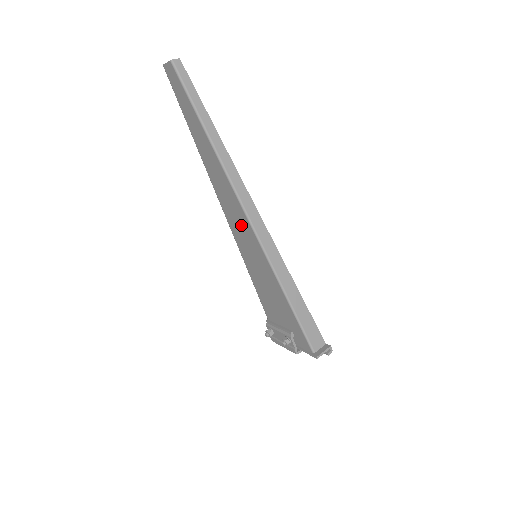
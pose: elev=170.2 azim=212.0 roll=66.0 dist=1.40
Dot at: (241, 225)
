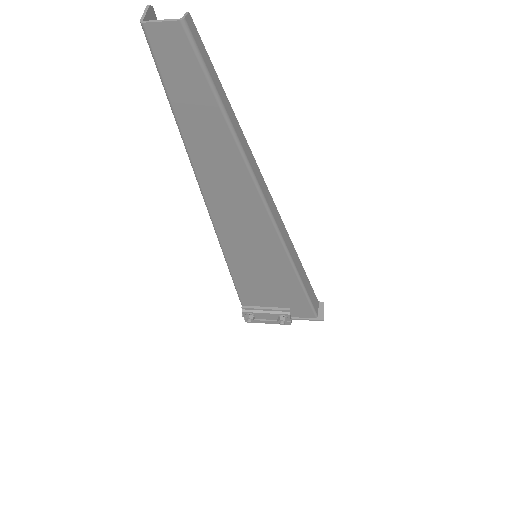
Dot at: (252, 233)
